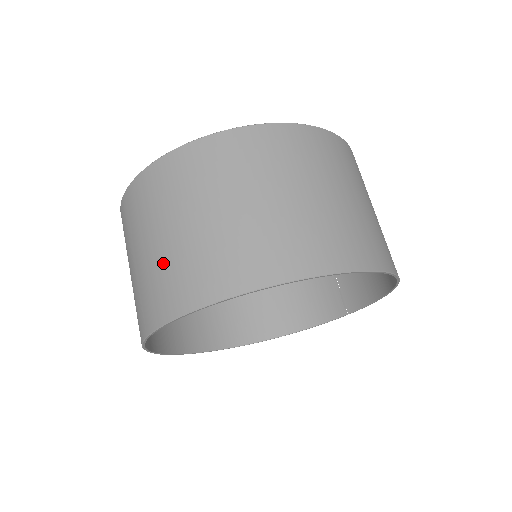
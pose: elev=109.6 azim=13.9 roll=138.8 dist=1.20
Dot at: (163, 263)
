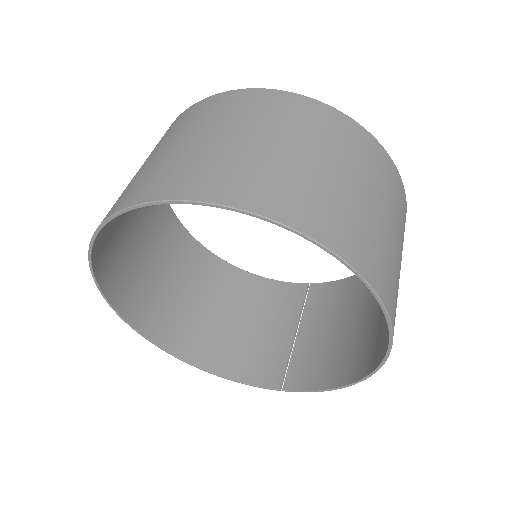
Dot at: (207, 154)
